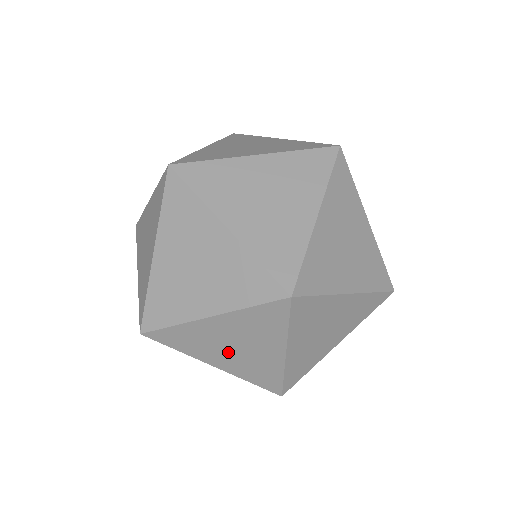
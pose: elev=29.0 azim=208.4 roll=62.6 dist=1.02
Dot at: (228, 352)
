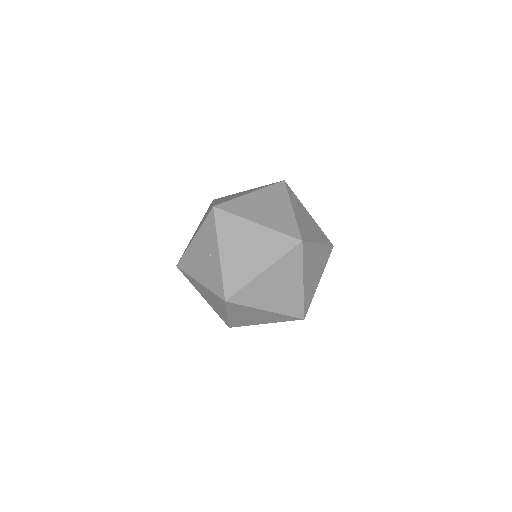
Dot at: (239, 249)
